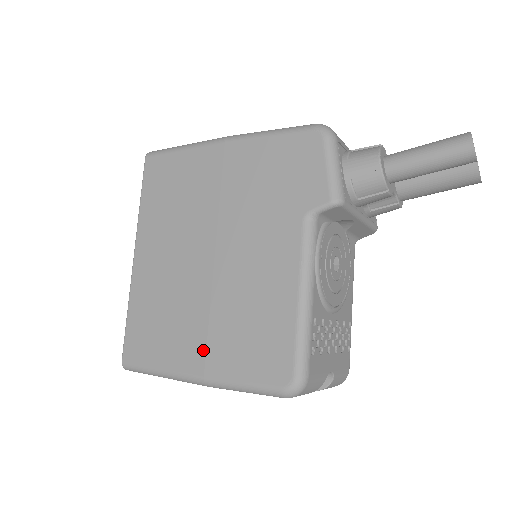
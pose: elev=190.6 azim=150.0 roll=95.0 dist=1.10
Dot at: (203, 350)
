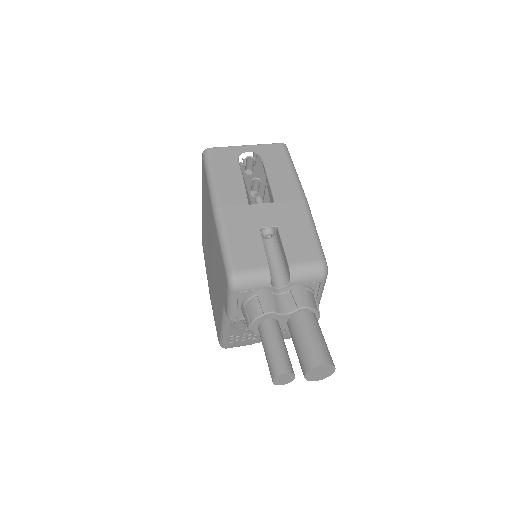
Dot at: occluded
